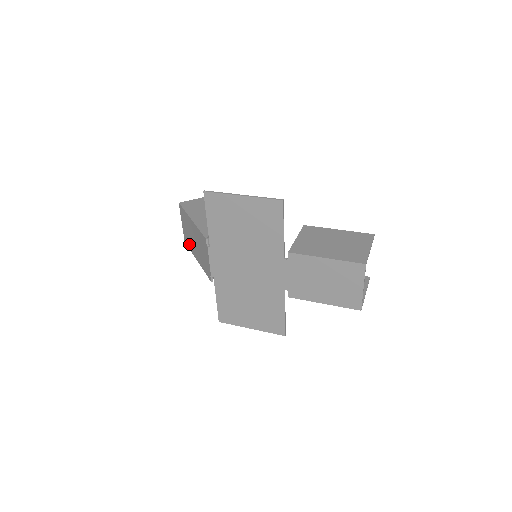
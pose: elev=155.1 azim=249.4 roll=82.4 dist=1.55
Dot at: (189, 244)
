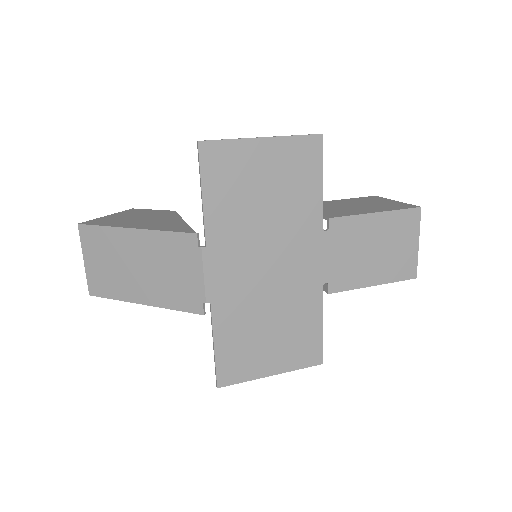
Dot at: (112, 288)
